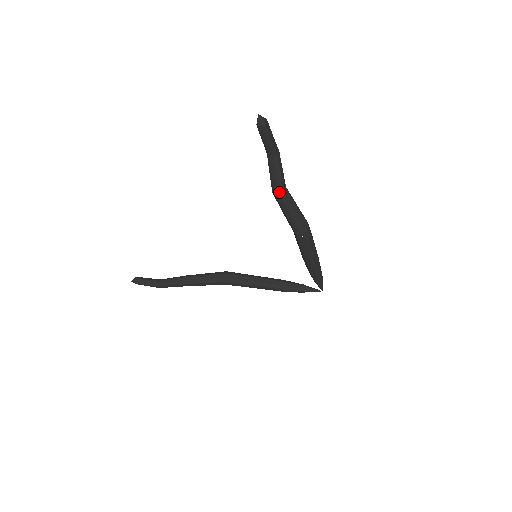
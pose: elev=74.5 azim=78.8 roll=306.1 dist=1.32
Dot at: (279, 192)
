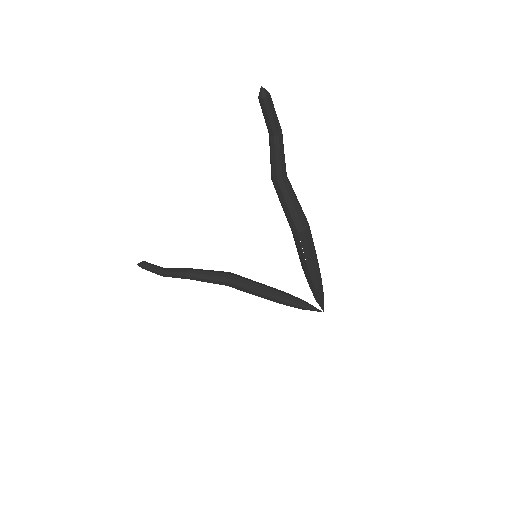
Dot at: (277, 179)
